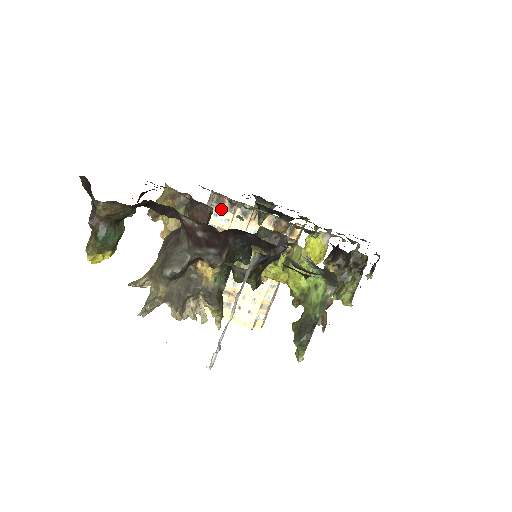
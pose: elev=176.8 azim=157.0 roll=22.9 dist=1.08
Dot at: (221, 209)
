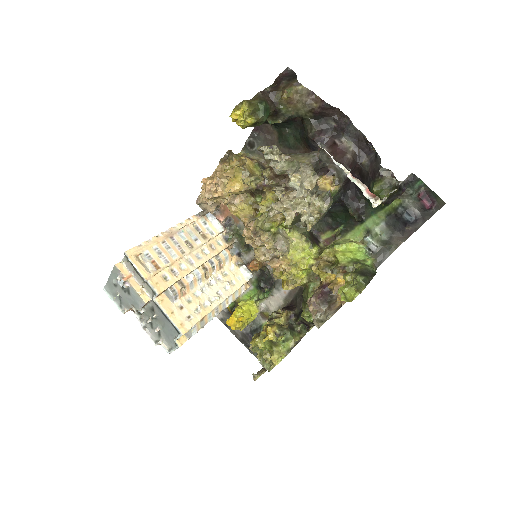
Dot at: (212, 222)
